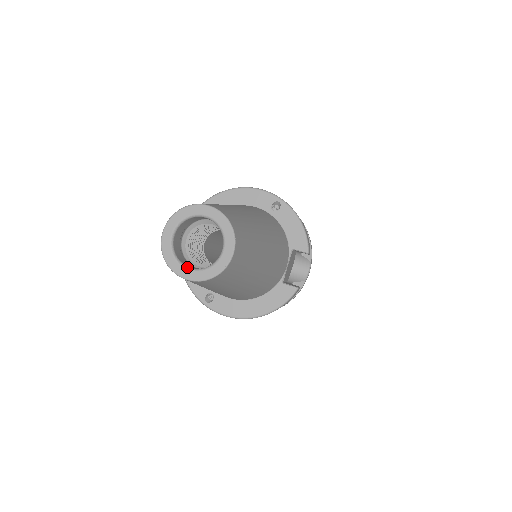
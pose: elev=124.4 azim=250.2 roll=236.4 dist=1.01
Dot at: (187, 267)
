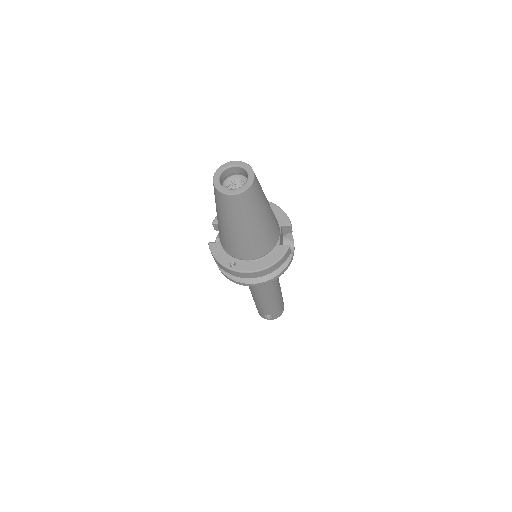
Dot at: (230, 189)
